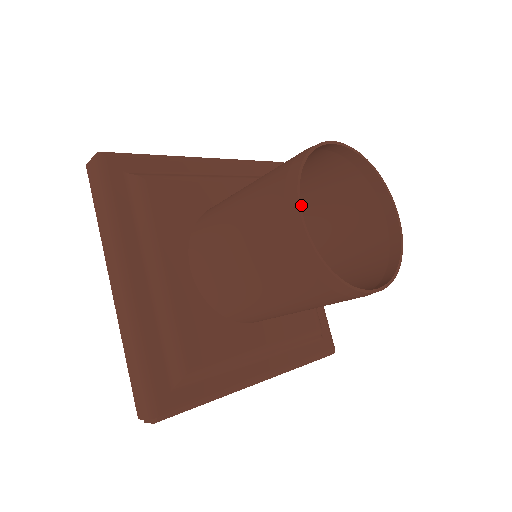
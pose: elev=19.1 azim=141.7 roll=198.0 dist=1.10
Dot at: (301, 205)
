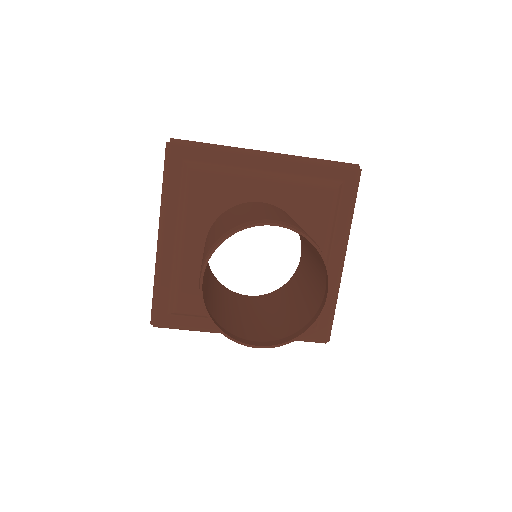
Dot at: occluded
